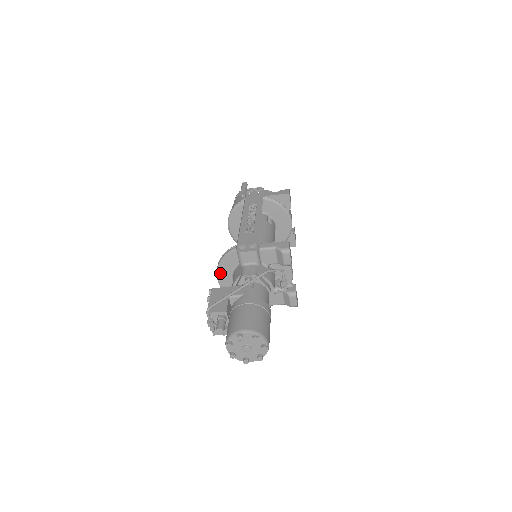
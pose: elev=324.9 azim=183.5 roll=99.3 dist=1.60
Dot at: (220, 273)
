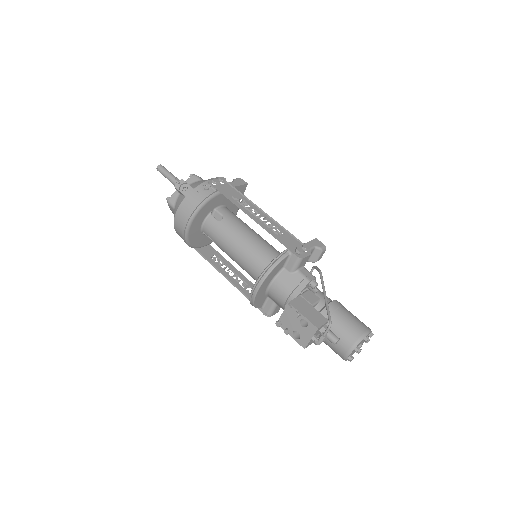
Dot at: (264, 283)
